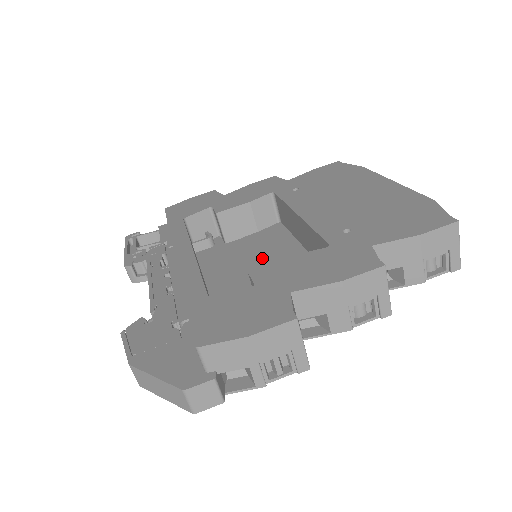
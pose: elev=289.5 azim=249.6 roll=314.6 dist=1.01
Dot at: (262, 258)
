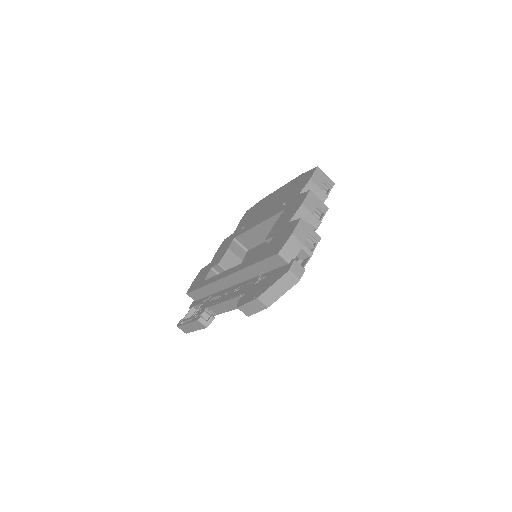
Dot at: occluded
